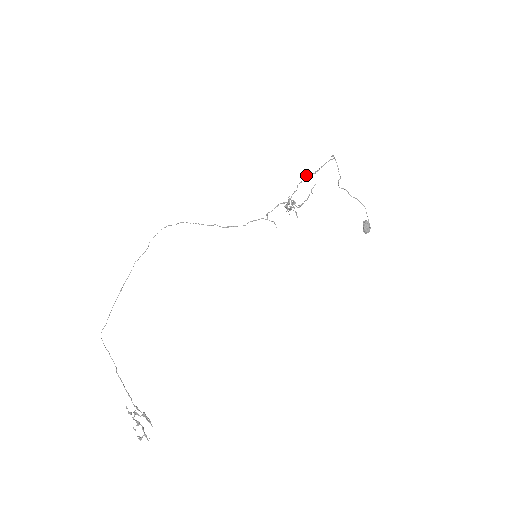
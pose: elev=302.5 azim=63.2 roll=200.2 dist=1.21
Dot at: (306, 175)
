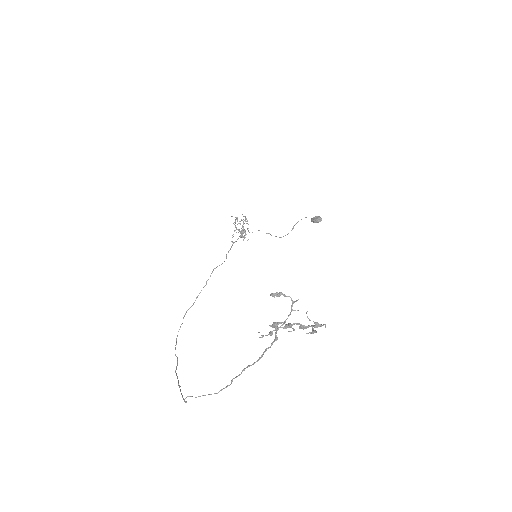
Dot at: occluded
